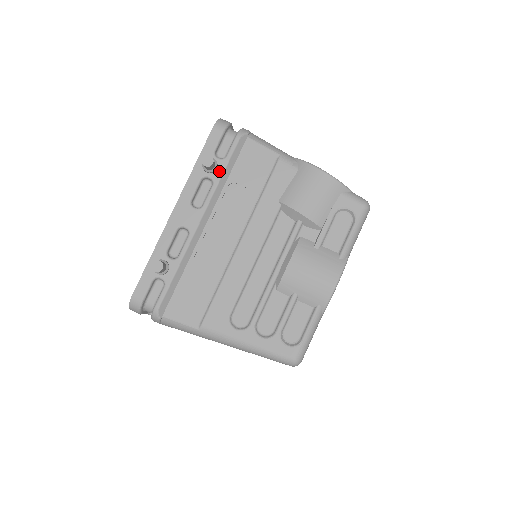
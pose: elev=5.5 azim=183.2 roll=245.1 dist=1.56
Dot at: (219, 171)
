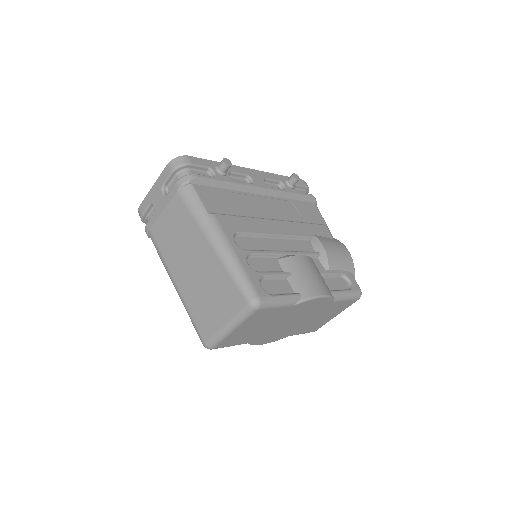
Dot at: (292, 190)
